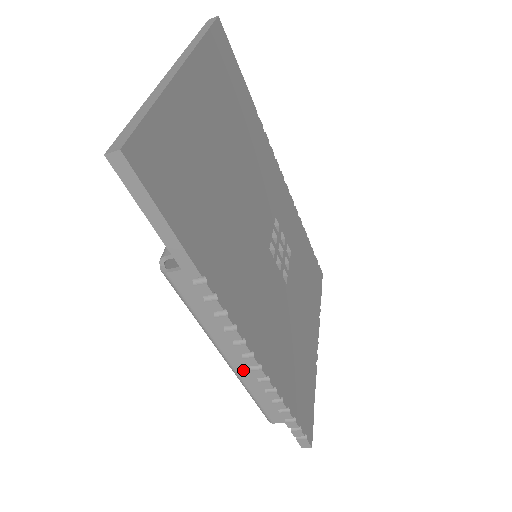
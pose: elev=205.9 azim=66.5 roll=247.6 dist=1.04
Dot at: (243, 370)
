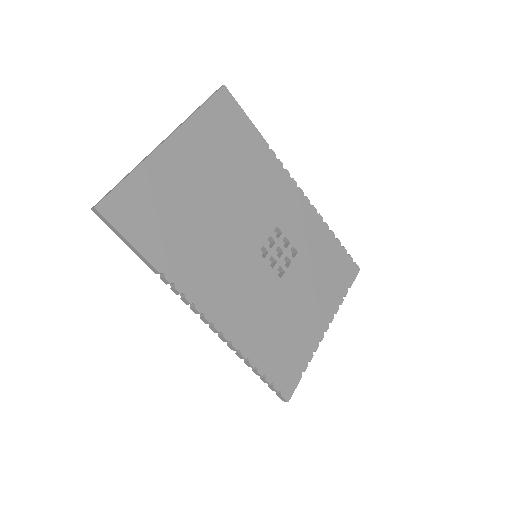
Dot at: occluded
